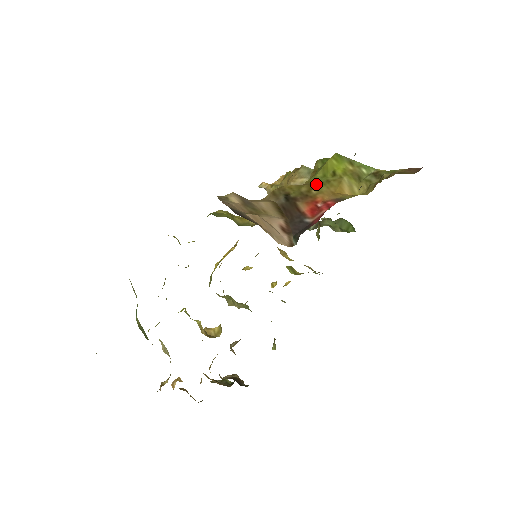
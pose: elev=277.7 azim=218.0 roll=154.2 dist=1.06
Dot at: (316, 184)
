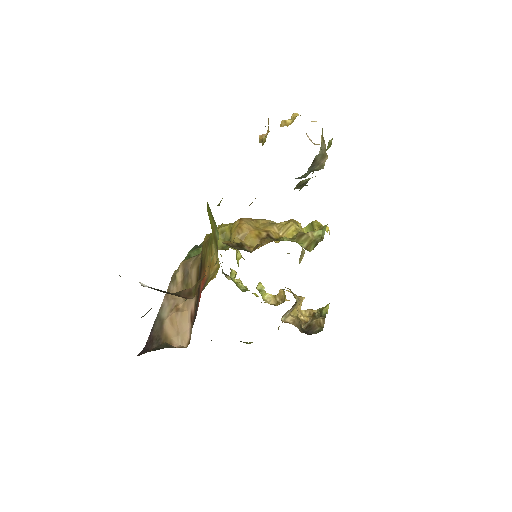
Dot at: (208, 245)
